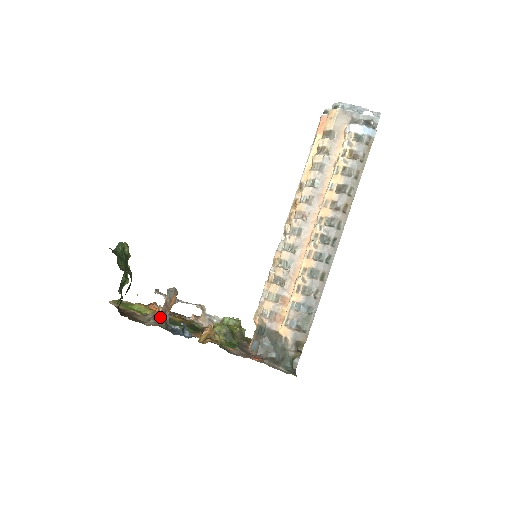
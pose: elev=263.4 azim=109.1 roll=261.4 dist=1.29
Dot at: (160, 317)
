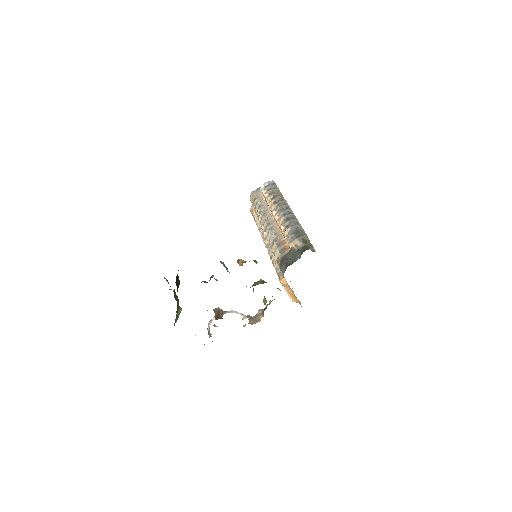
Dot at: occluded
